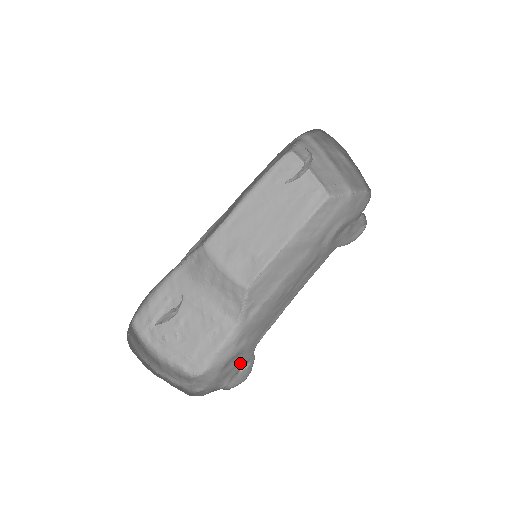
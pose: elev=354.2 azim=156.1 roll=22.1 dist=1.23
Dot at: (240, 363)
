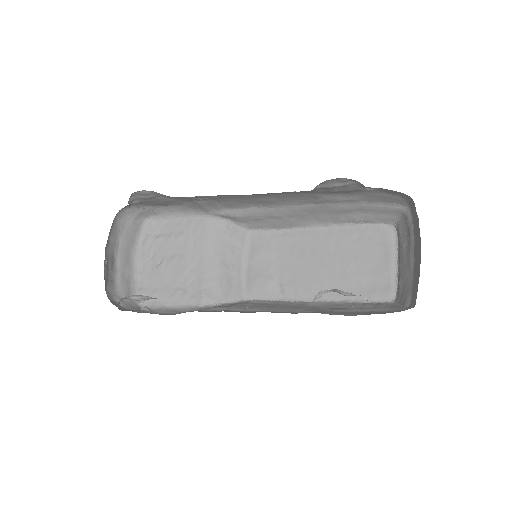
Dot at: occluded
